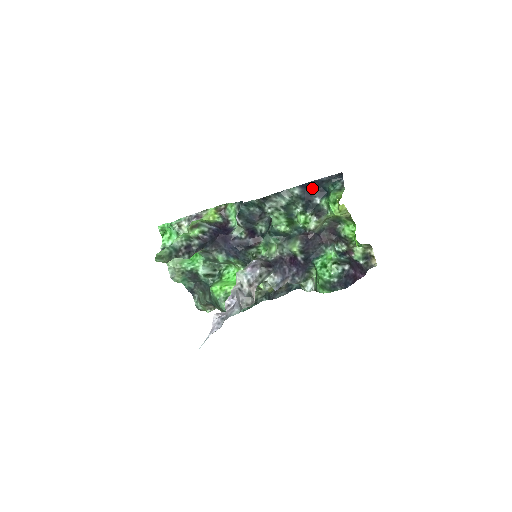
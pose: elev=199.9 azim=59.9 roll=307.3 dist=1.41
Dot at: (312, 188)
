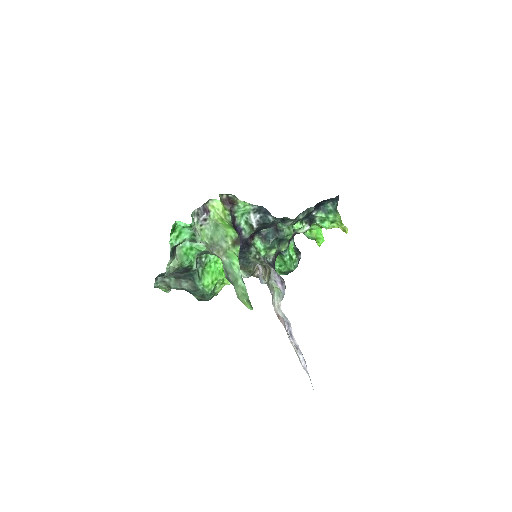
Dot at: (318, 204)
